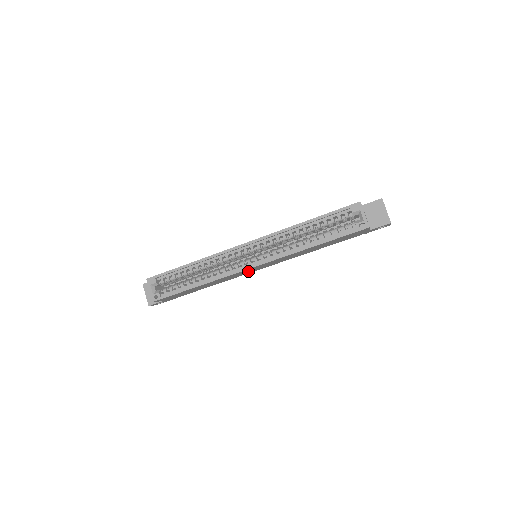
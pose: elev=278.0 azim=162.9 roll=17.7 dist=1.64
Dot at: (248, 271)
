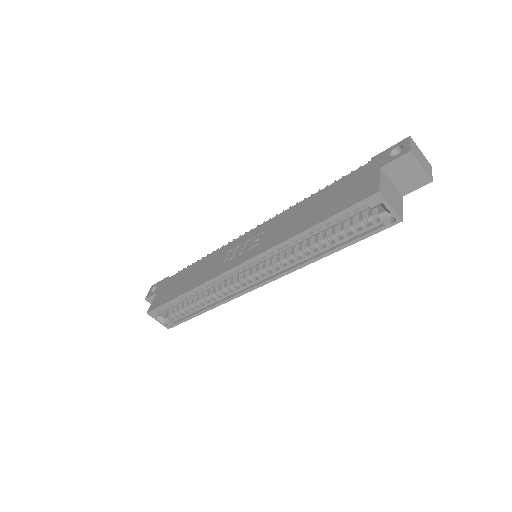
Dot at: occluded
